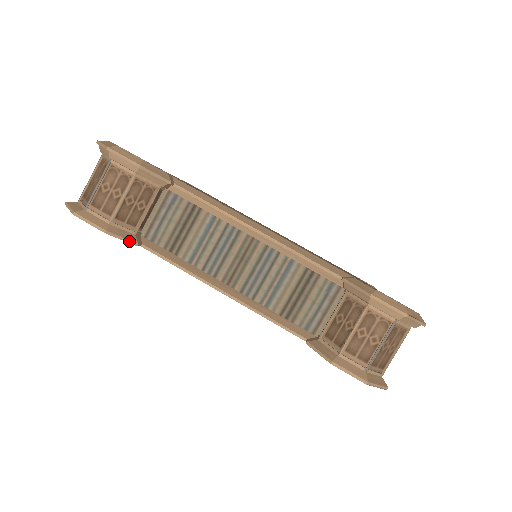
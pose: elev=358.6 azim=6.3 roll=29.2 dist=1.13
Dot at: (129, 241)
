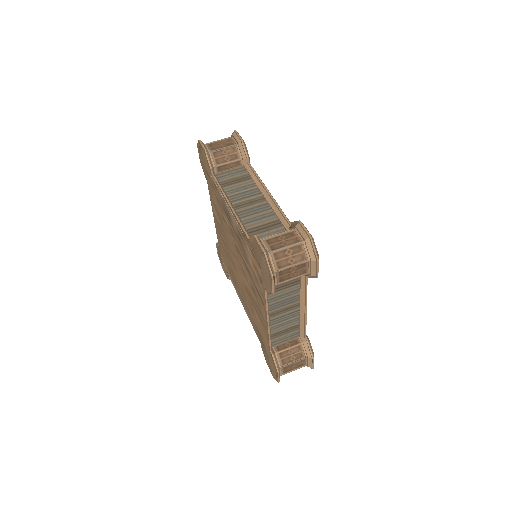
Dot at: (210, 163)
